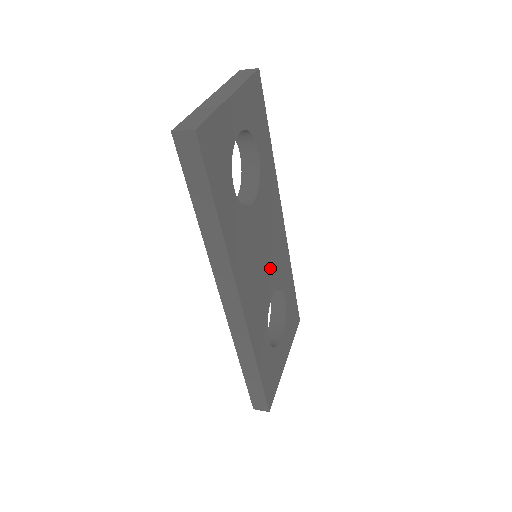
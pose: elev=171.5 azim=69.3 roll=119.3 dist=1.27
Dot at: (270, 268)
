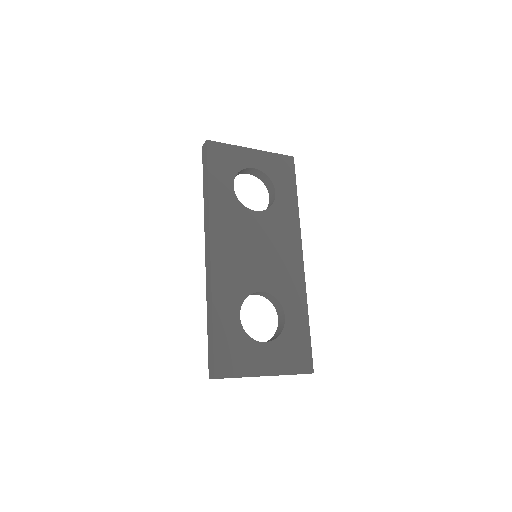
Dot at: (265, 270)
